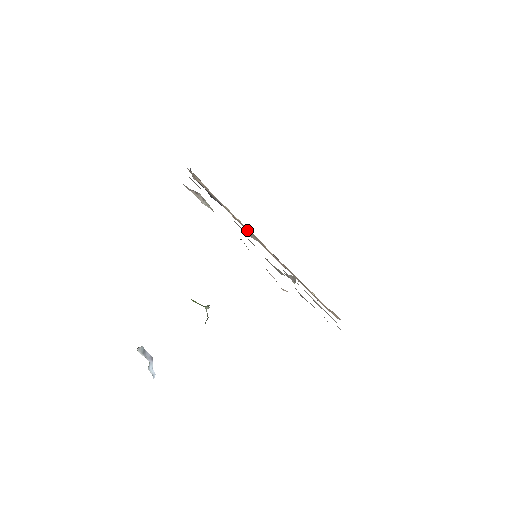
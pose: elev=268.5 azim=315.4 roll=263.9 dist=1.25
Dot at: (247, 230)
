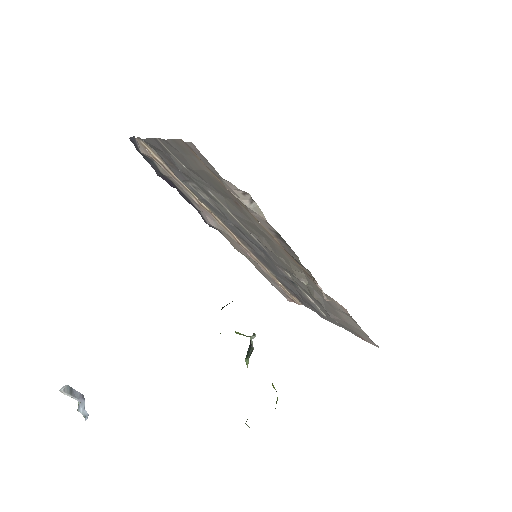
Dot at: (211, 218)
